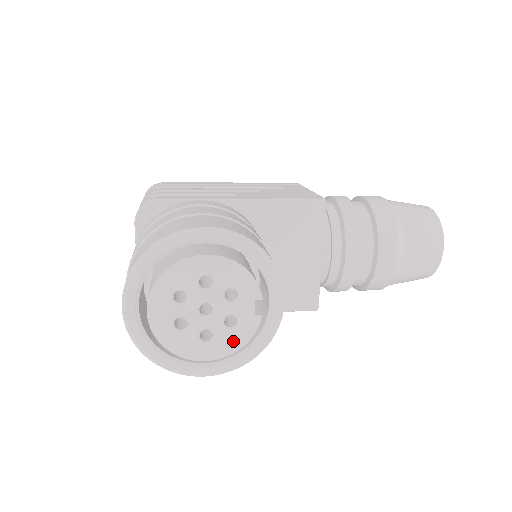
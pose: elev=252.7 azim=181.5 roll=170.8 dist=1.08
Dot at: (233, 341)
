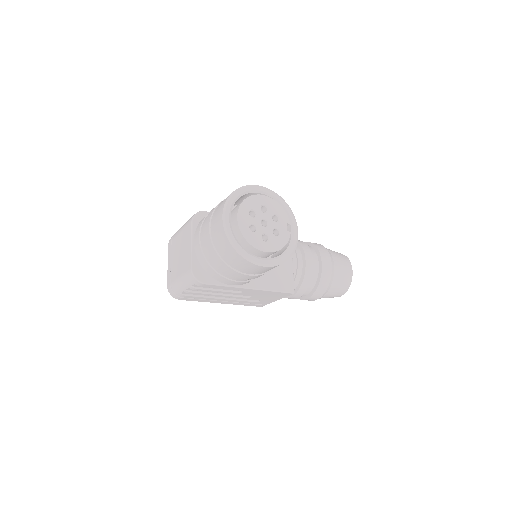
Dot at: (278, 243)
